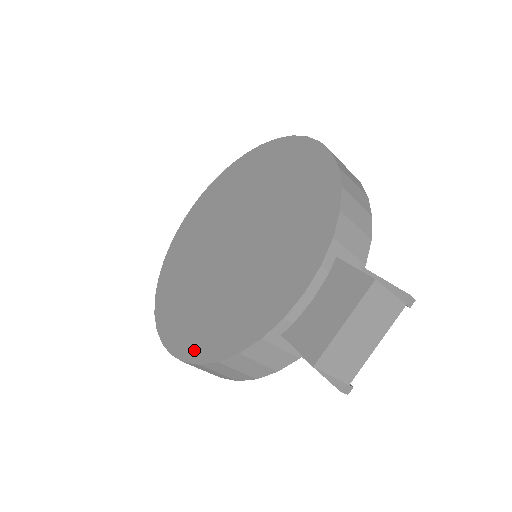
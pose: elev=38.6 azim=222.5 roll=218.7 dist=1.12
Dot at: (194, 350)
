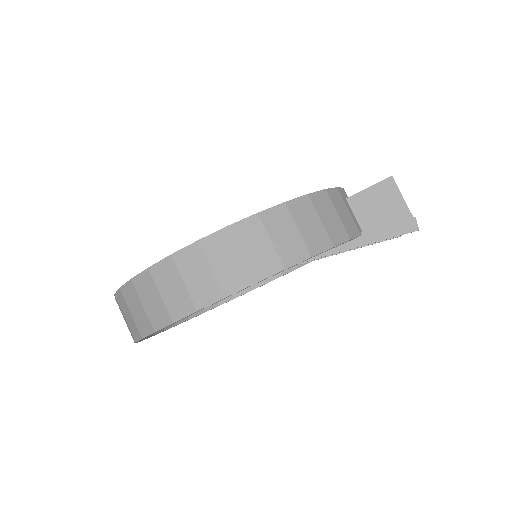
Dot at: occluded
